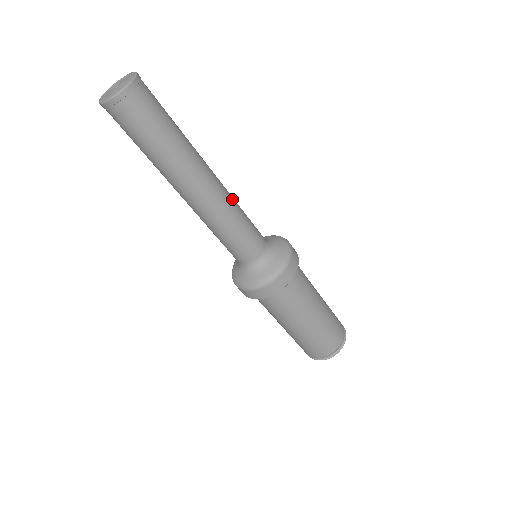
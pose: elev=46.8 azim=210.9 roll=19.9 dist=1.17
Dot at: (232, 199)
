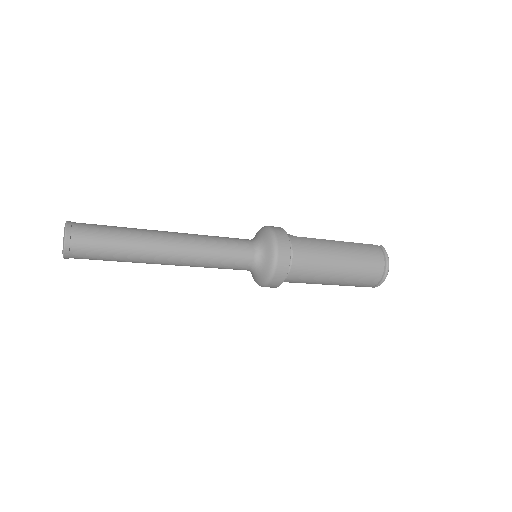
Dot at: (199, 252)
